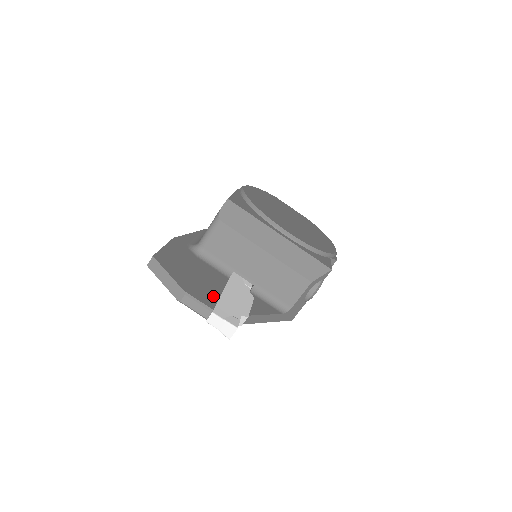
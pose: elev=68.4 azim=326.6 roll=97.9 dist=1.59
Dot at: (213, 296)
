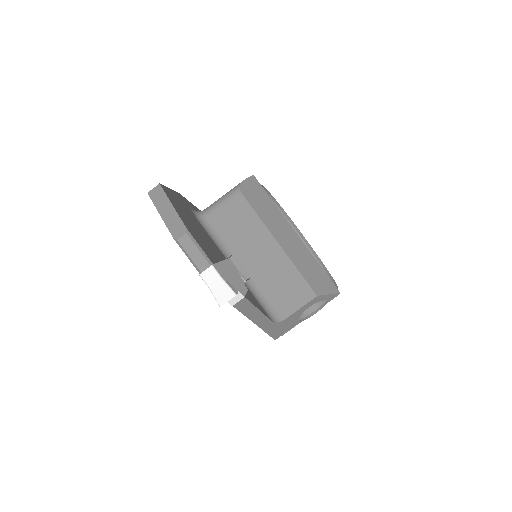
Dot at: (213, 256)
